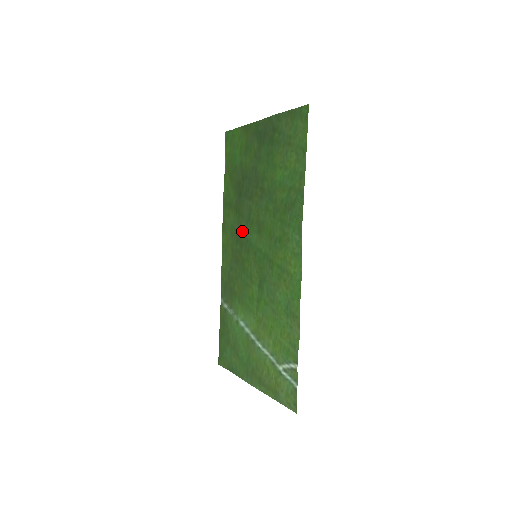
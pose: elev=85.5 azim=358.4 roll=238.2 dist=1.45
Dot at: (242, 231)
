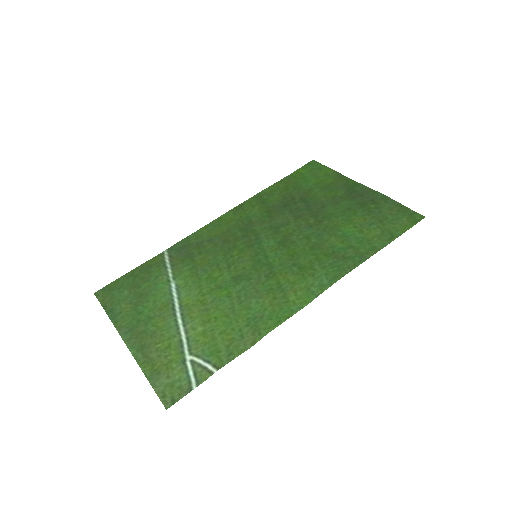
Dot at: (259, 228)
